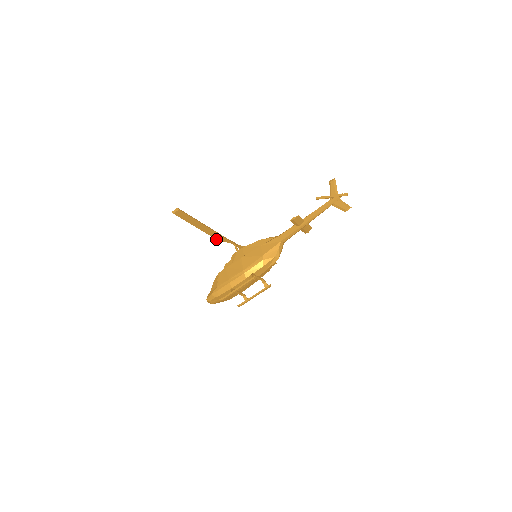
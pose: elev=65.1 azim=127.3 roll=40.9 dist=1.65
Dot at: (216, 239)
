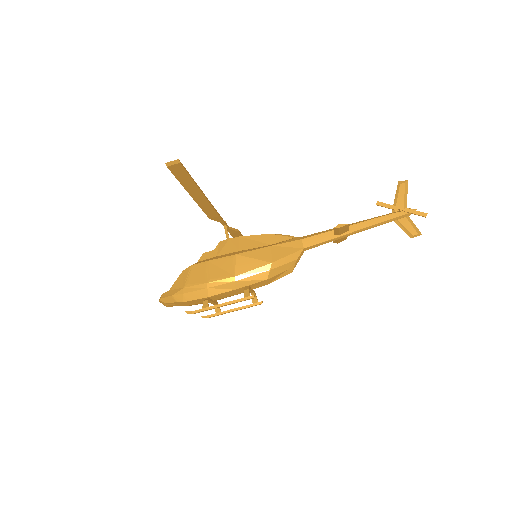
Dot at: (206, 214)
